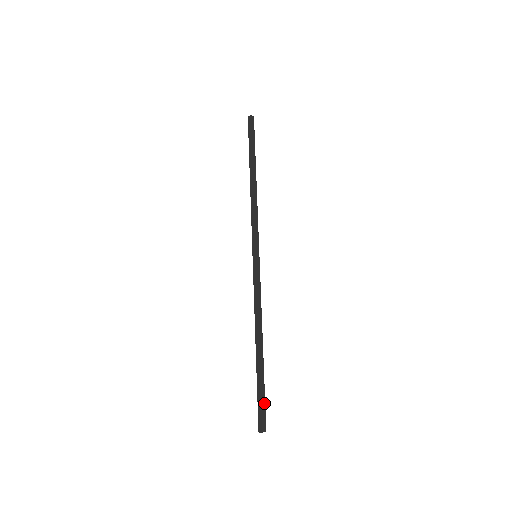
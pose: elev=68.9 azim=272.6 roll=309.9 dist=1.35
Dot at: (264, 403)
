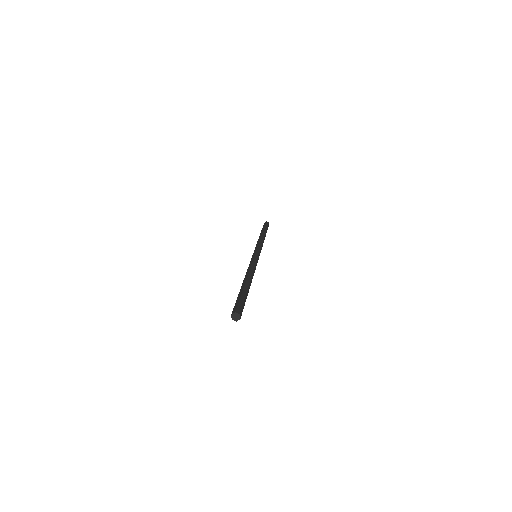
Dot at: (244, 305)
